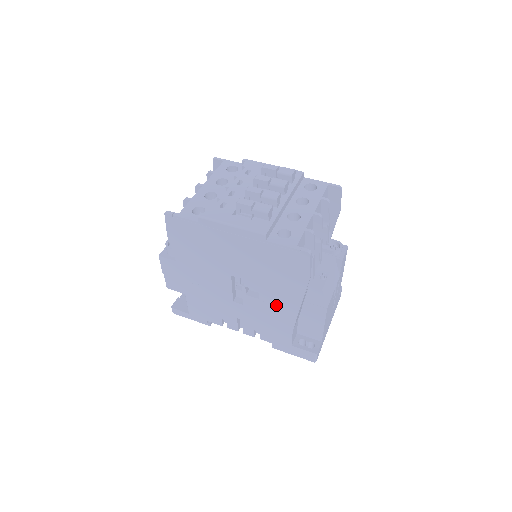
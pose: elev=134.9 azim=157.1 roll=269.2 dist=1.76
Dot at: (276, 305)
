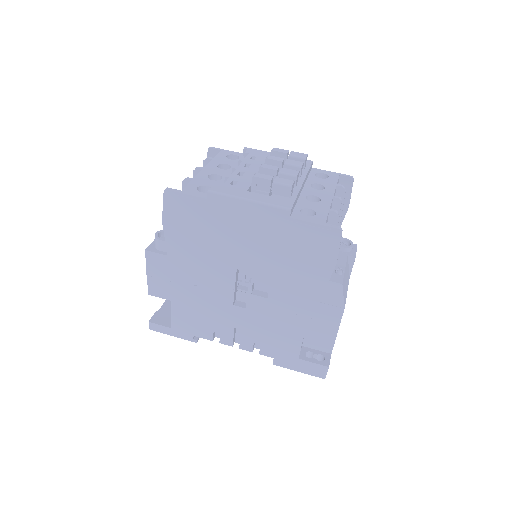
Dot at: (288, 305)
